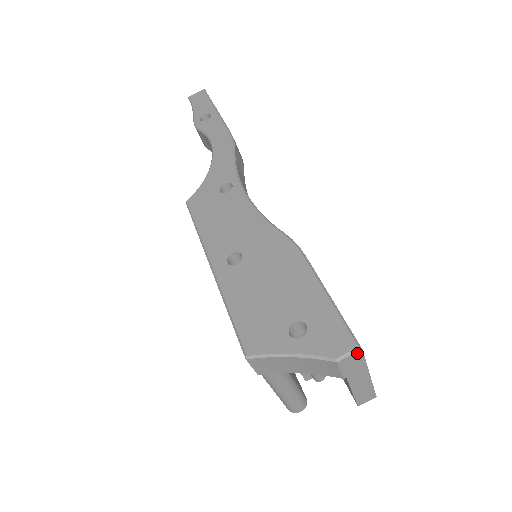
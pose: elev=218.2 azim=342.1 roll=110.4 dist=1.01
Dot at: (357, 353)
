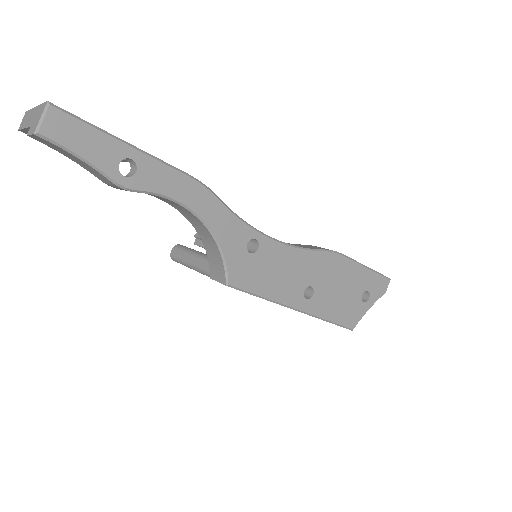
Dot at: (388, 281)
